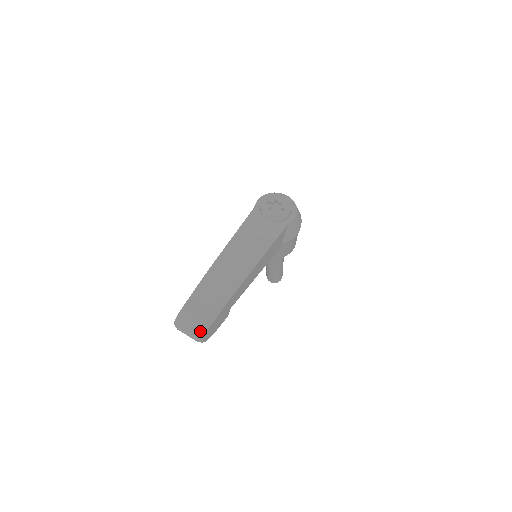
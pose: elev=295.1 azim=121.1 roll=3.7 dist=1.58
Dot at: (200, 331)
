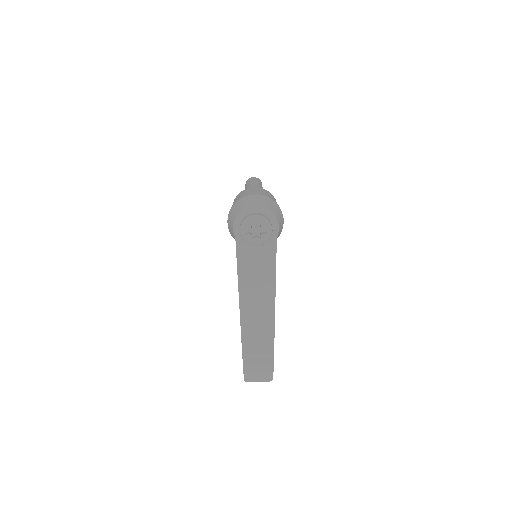
Dot at: (268, 377)
